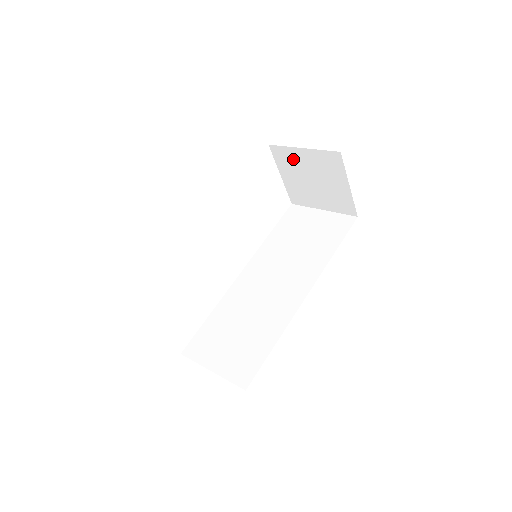
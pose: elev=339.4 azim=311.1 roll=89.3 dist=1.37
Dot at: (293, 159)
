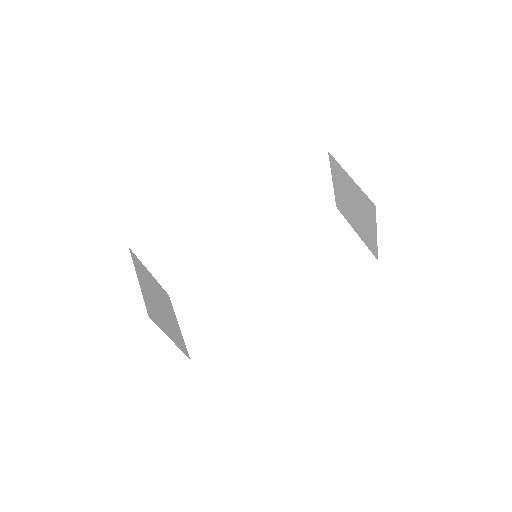
Dot at: (343, 178)
